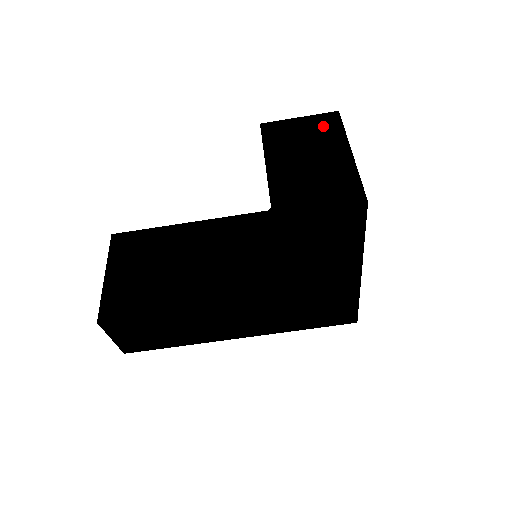
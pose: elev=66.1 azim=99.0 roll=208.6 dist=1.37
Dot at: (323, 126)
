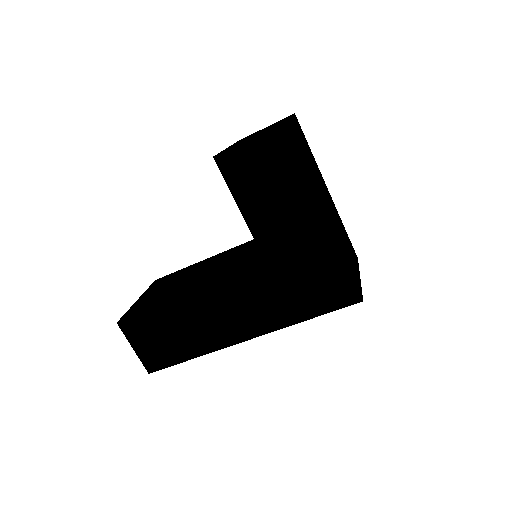
Dot at: occluded
